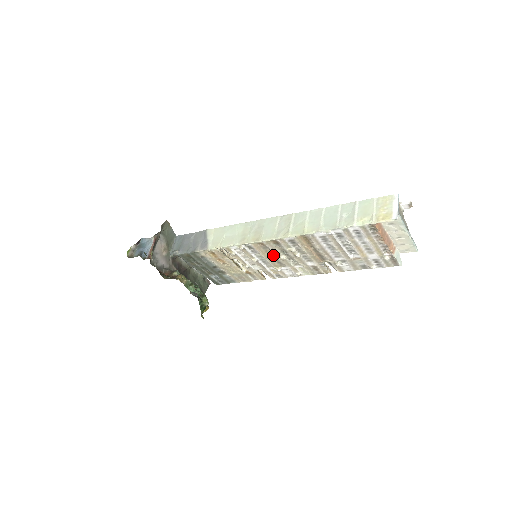
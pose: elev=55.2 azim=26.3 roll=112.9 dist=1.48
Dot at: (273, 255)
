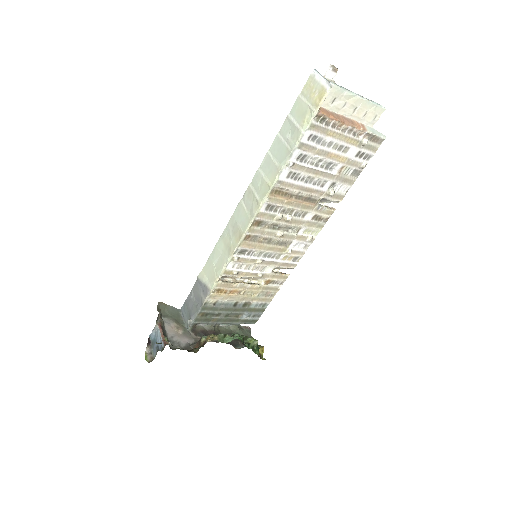
Dot at: (269, 240)
